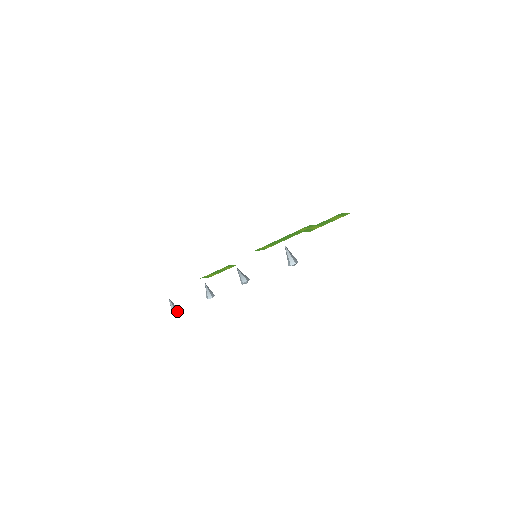
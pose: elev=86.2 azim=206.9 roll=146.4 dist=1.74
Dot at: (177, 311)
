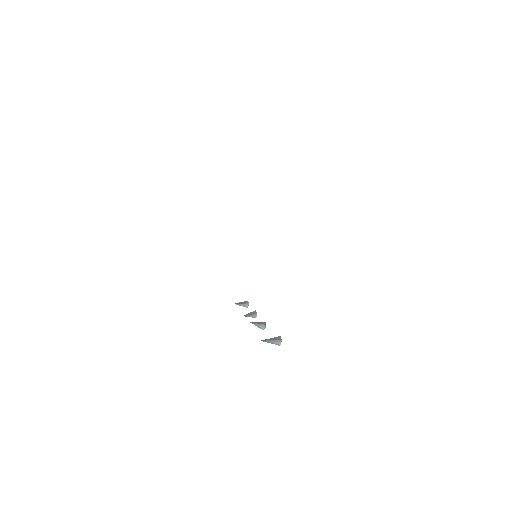
Dot at: (247, 306)
